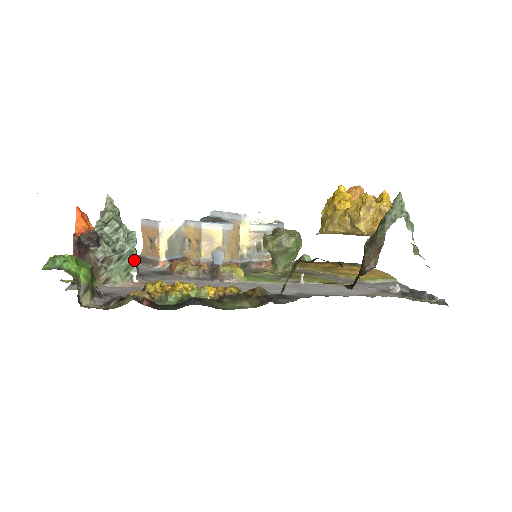
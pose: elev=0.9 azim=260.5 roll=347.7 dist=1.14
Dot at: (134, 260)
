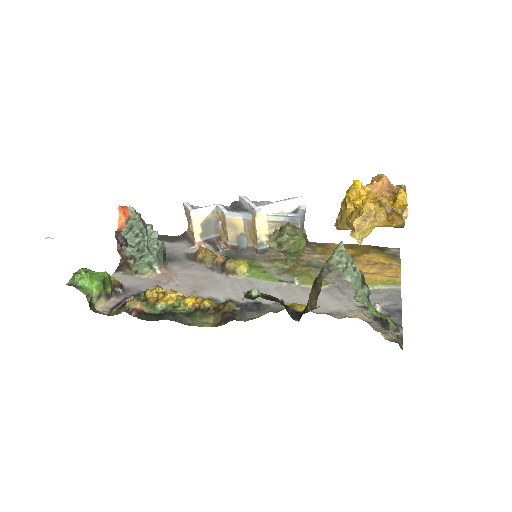
Dot at: (154, 257)
